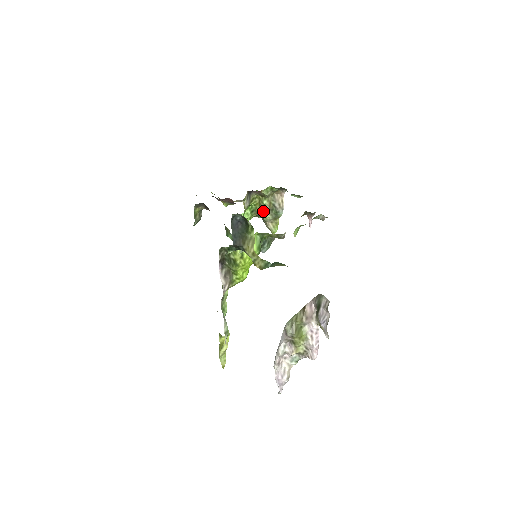
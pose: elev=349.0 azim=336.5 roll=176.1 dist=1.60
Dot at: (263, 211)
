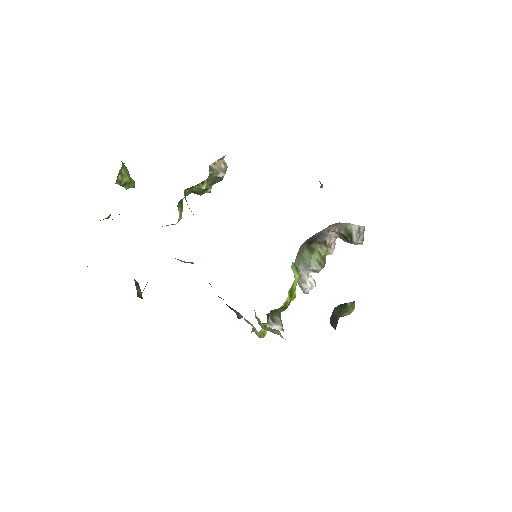
Dot at: (201, 193)
